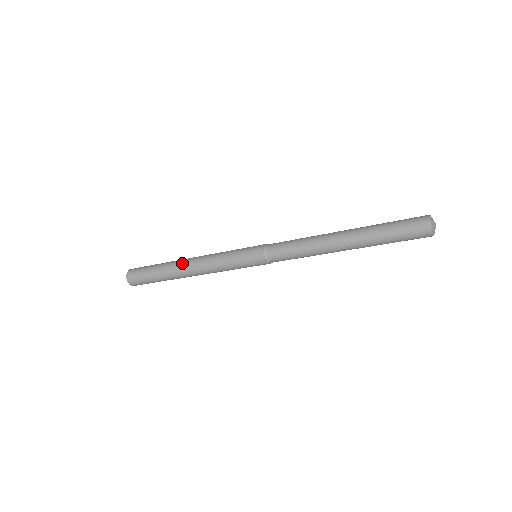
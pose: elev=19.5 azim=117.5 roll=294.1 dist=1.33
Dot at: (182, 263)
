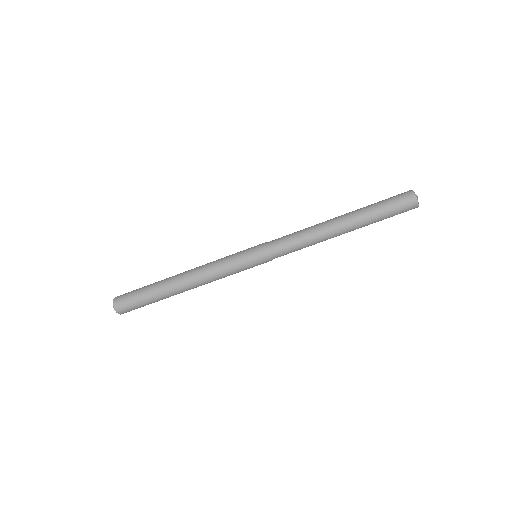
Dot at: (178, 278)
